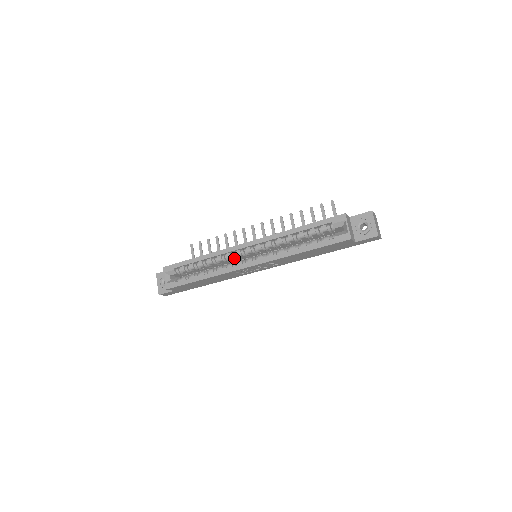
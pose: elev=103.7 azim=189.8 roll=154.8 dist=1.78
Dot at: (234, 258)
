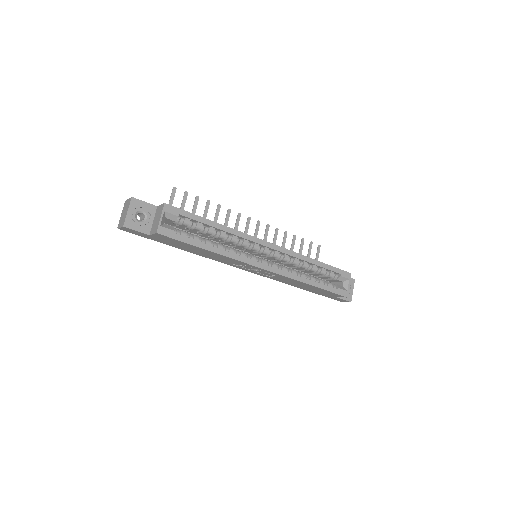
Dot at: (245, 247)
